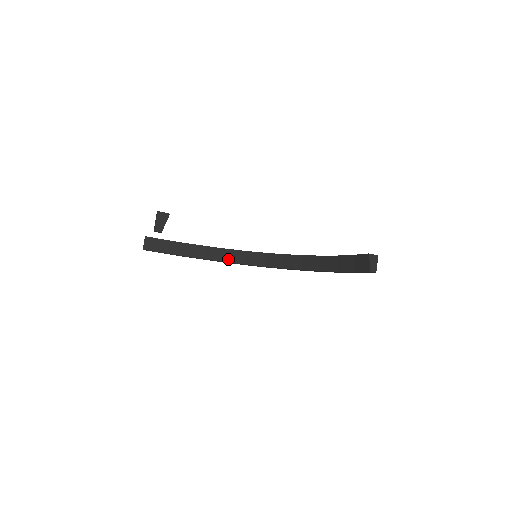
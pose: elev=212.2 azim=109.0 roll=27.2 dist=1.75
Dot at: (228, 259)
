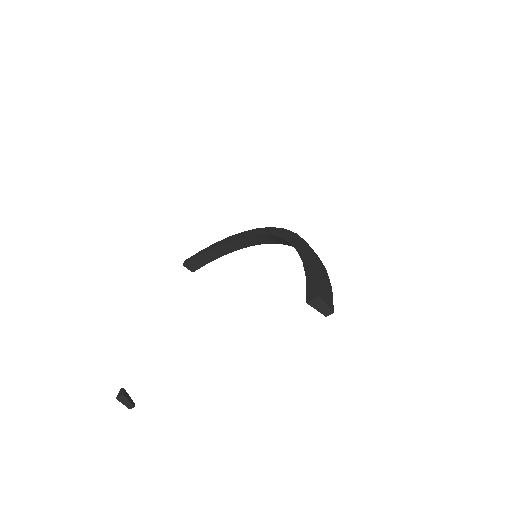
Dot at: (250, 244)
